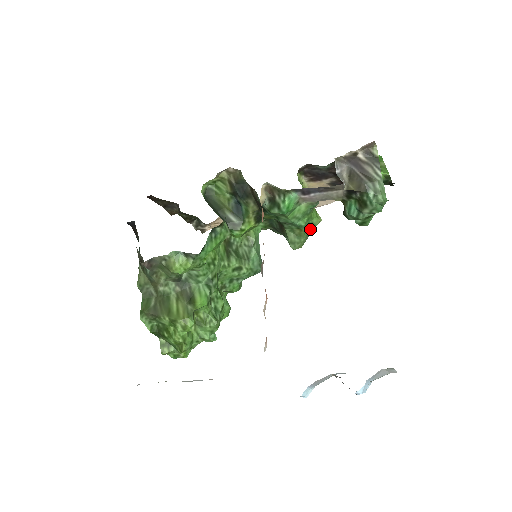
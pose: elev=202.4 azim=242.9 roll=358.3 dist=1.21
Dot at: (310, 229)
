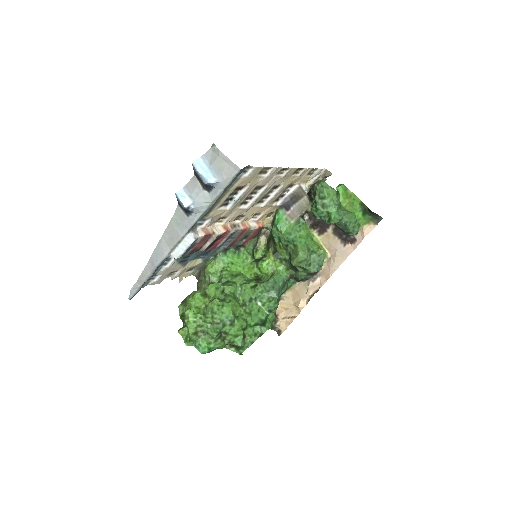
Dot at: (306, 249)
